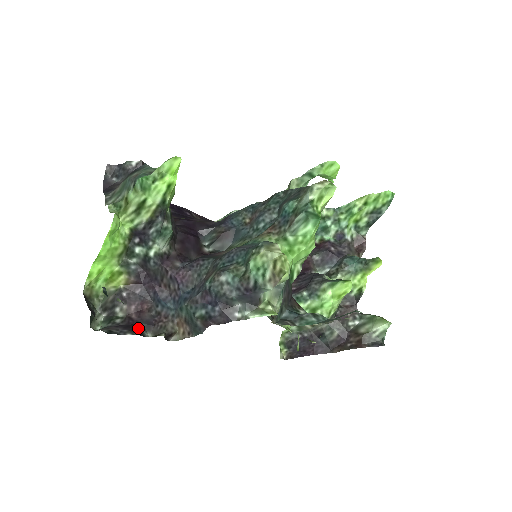
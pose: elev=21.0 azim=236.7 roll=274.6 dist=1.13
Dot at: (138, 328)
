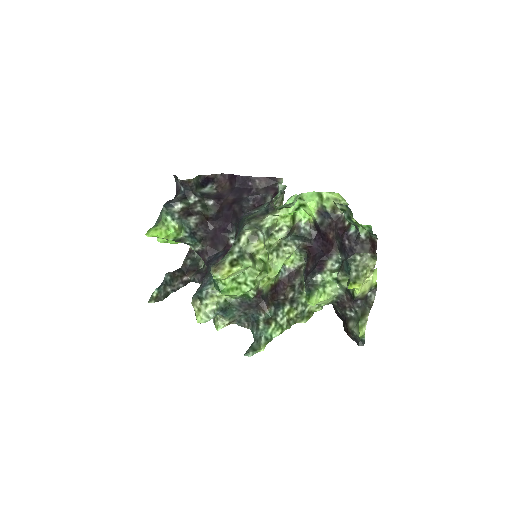
Dot at: occluded
